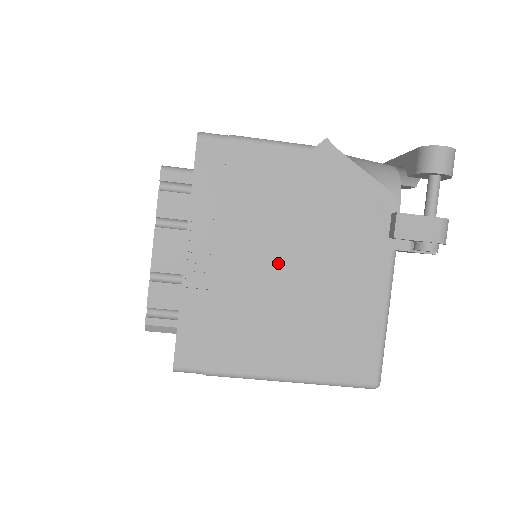
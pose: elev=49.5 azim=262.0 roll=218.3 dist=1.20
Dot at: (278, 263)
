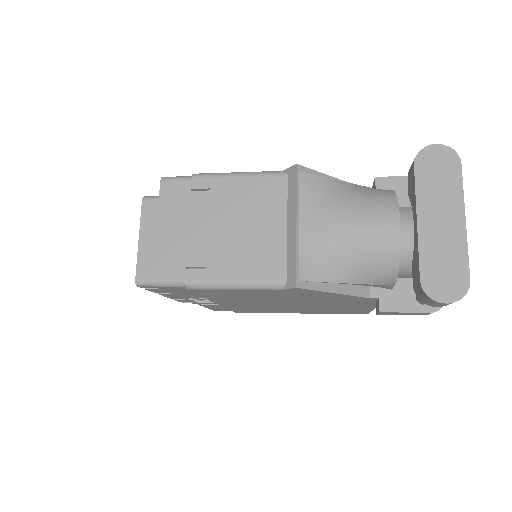
Dot at: (271, 304)
